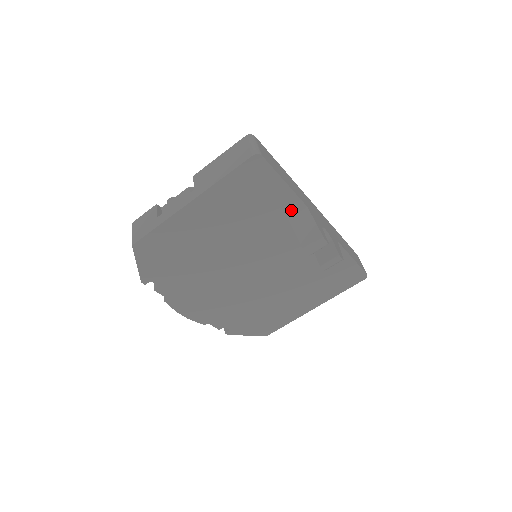
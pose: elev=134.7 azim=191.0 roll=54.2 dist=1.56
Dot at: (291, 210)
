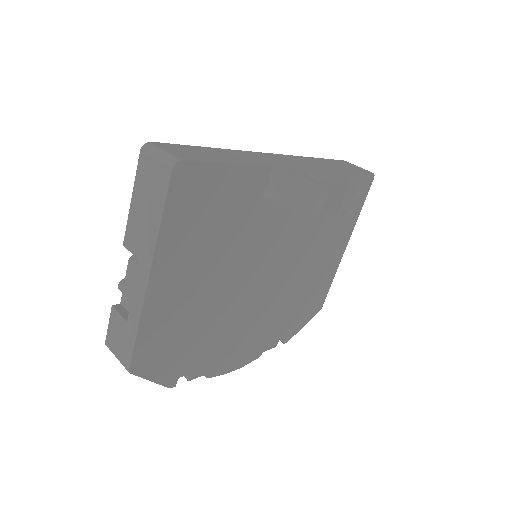
Dot at: (259, 185)
